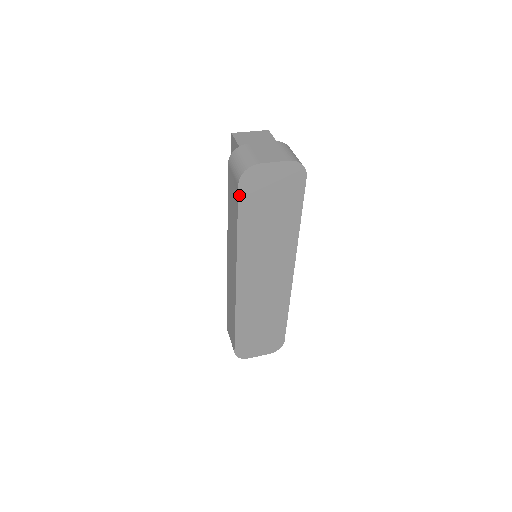
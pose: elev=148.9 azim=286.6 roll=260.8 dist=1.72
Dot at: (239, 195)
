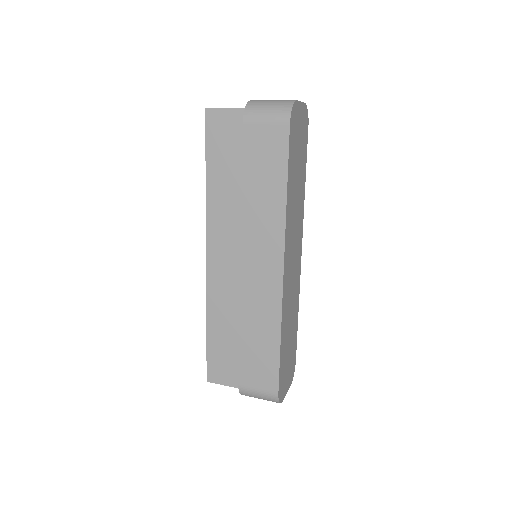
Dot at: (289, 139)
